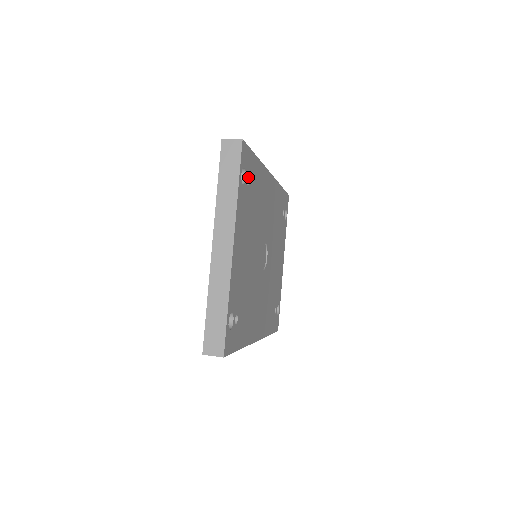
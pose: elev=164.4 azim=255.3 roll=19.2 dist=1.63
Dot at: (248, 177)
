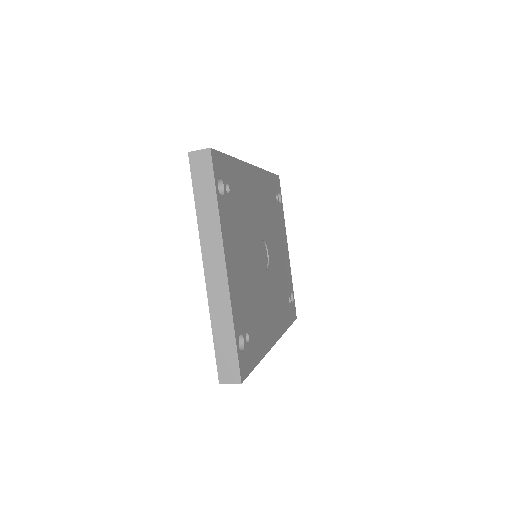
Dot at: (227, 184)
